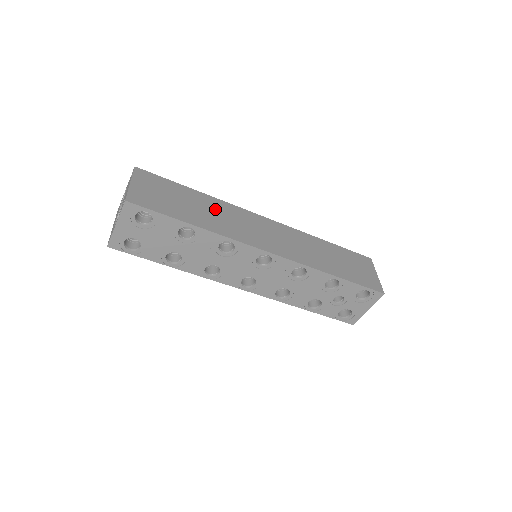
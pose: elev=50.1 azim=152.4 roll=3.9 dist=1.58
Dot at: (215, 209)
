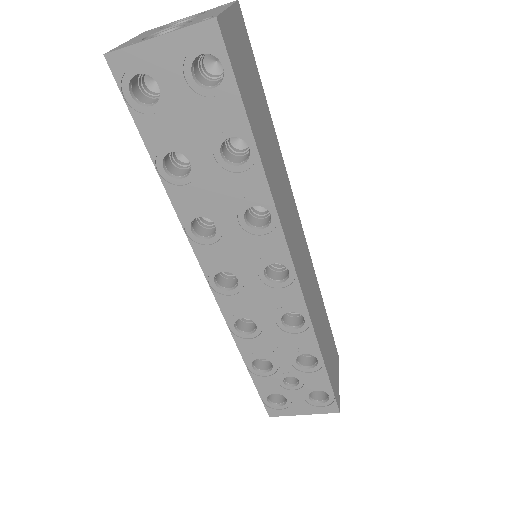
Dot at: (276, 158)
